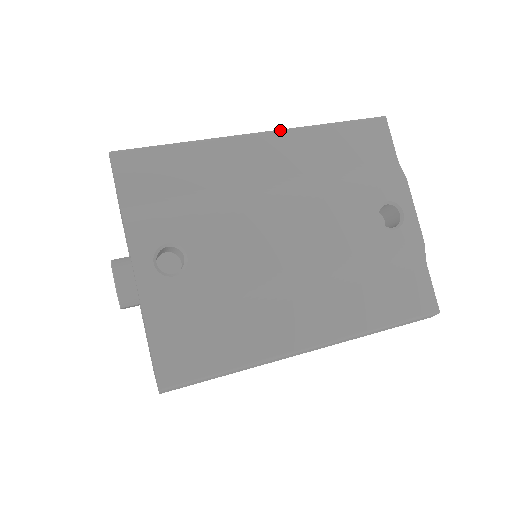
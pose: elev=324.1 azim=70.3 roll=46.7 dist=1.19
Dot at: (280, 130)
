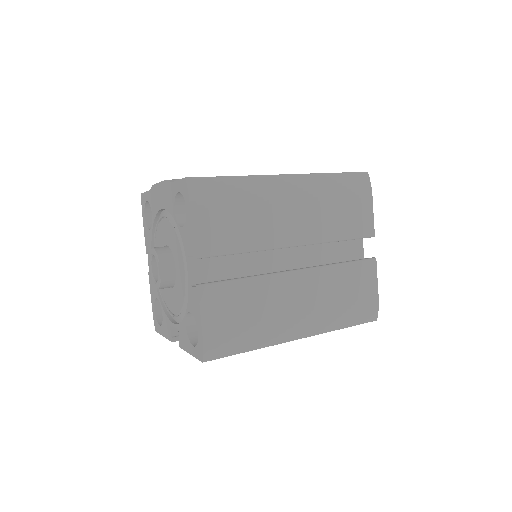
Dot at: occluded
